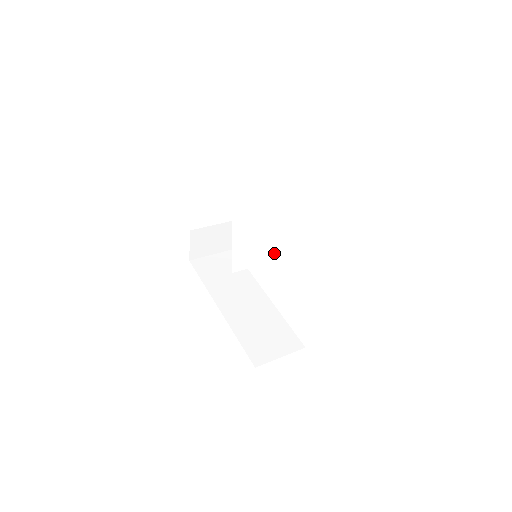
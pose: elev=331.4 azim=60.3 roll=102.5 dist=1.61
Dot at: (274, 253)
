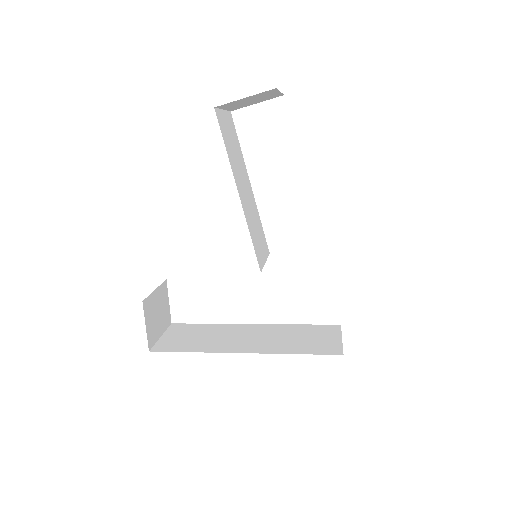
Dot at: (265, 247)
